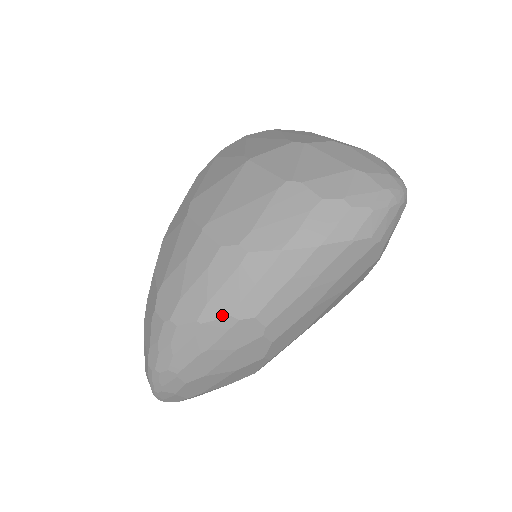
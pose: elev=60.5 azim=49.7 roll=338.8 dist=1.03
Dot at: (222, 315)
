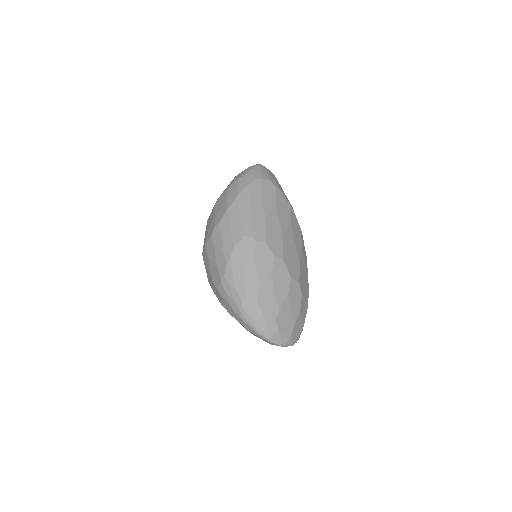
Dot at: (231, 249)
